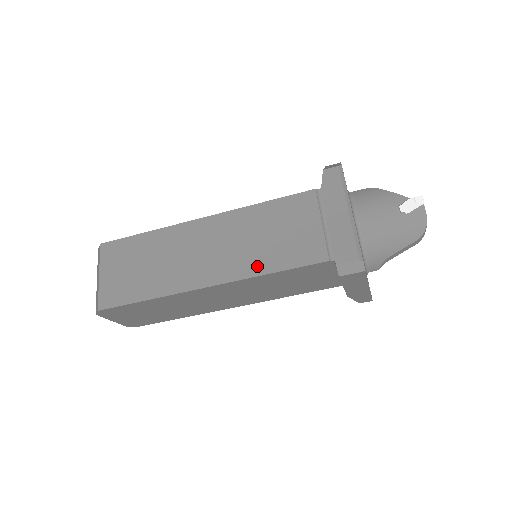
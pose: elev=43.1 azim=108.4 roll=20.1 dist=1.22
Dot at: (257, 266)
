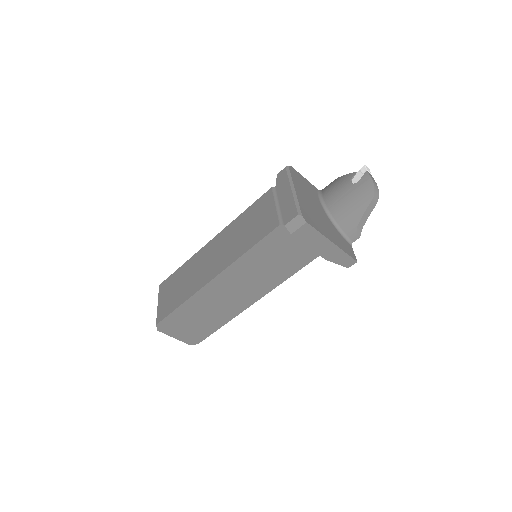
Dot at: (239, 251)
